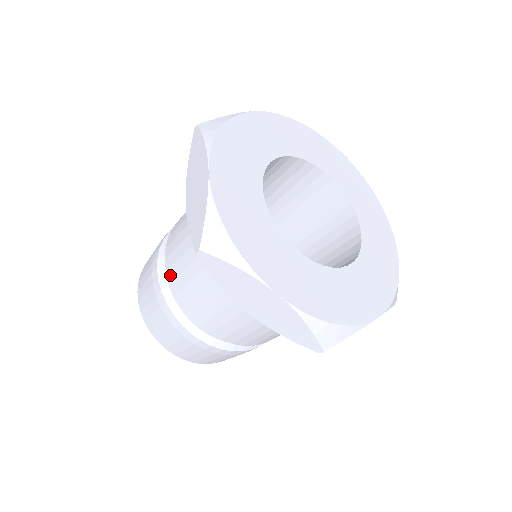
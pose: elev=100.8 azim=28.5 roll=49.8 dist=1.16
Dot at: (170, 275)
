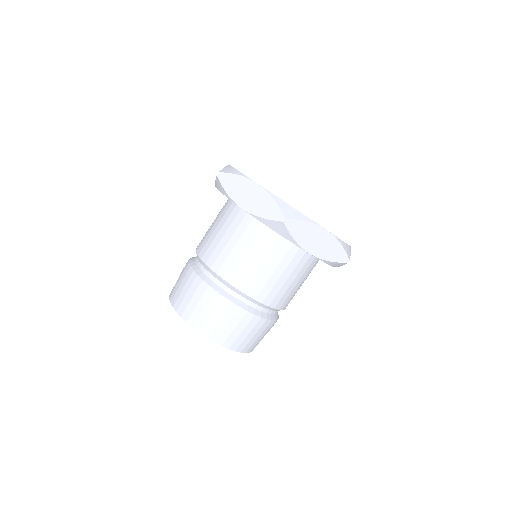
Dot at: (198, 248)
